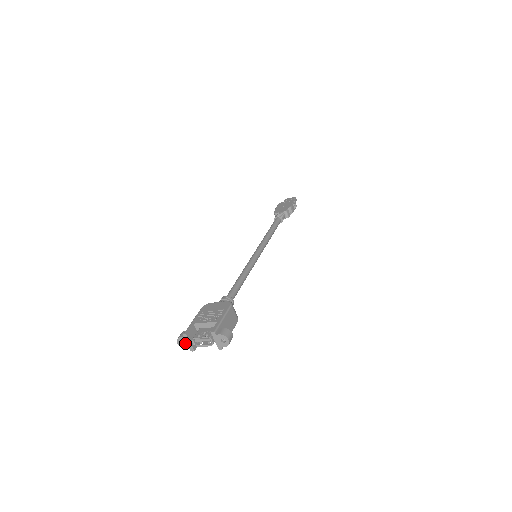
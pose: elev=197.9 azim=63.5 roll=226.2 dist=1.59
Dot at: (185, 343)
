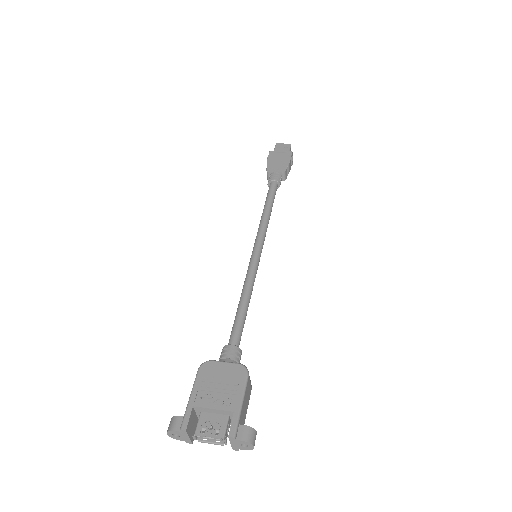
Dot at: (180, 436)
